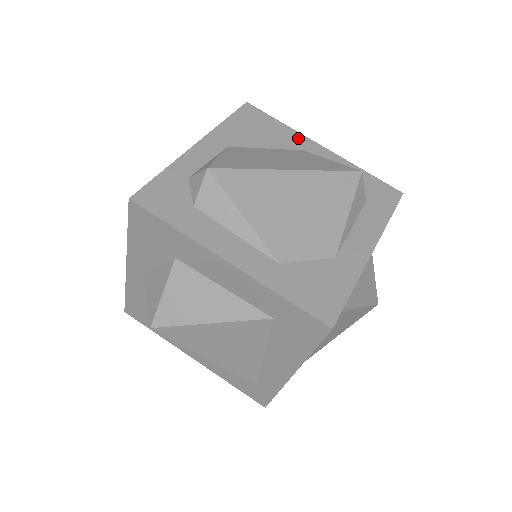
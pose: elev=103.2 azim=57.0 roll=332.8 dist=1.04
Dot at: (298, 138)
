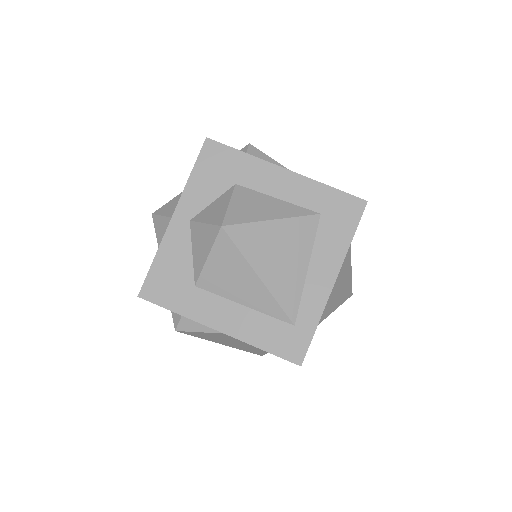
Dot at: occluded
